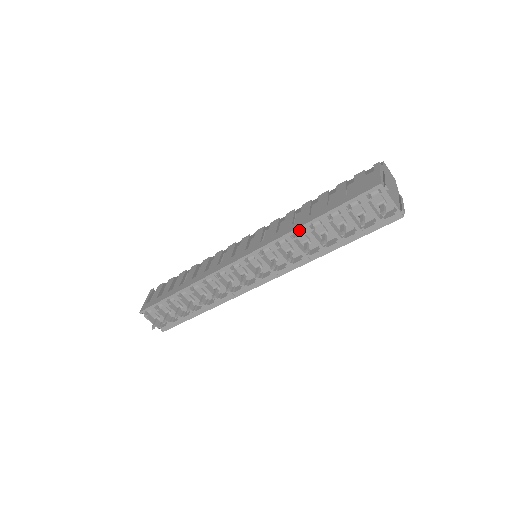
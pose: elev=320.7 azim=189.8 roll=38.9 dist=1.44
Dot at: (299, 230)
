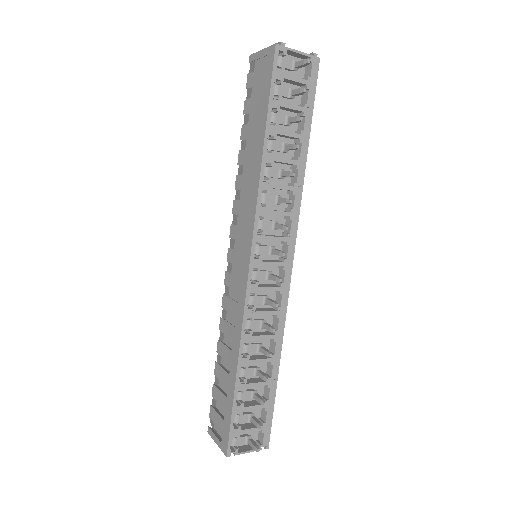
Dot at: (264, 170)
